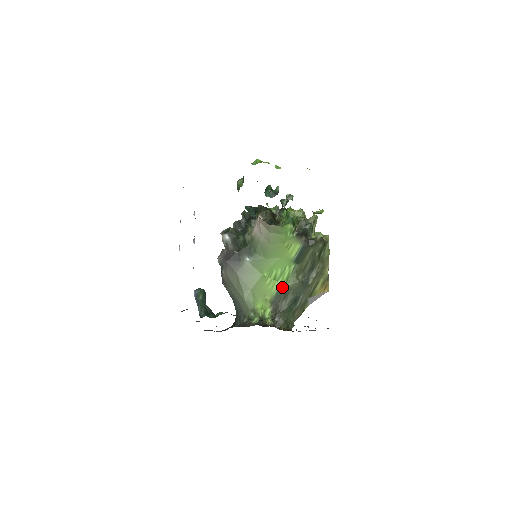
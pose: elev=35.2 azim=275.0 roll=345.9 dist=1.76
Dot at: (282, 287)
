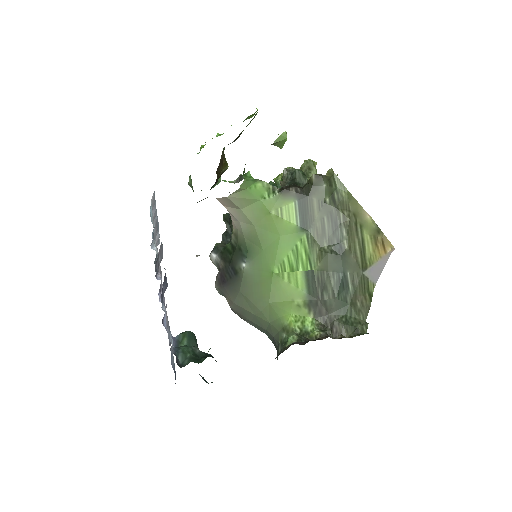
Dot at: (309, 275)
